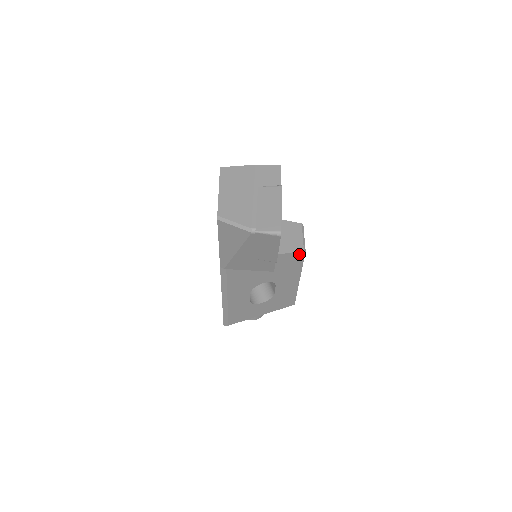
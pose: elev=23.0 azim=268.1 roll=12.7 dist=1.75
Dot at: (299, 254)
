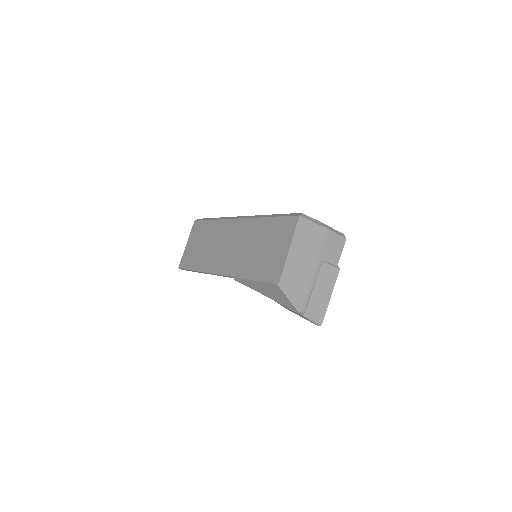
Dot at: occluded
